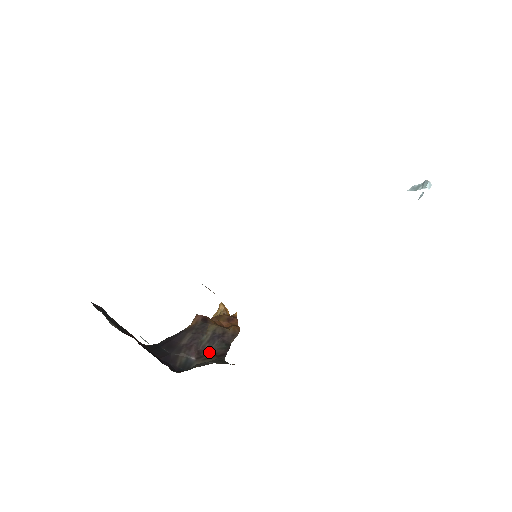
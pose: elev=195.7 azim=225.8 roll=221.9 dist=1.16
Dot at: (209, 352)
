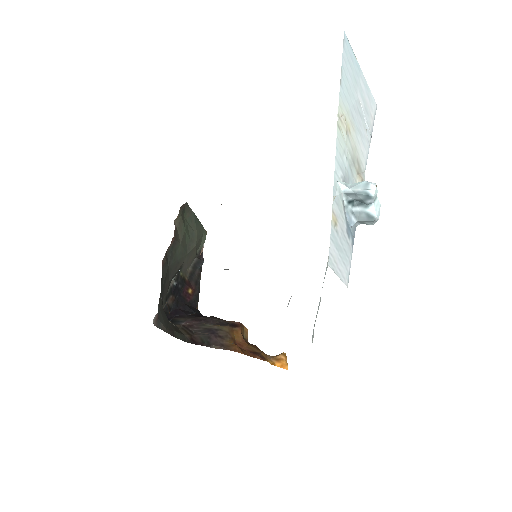
Dot at: (194, 332)
